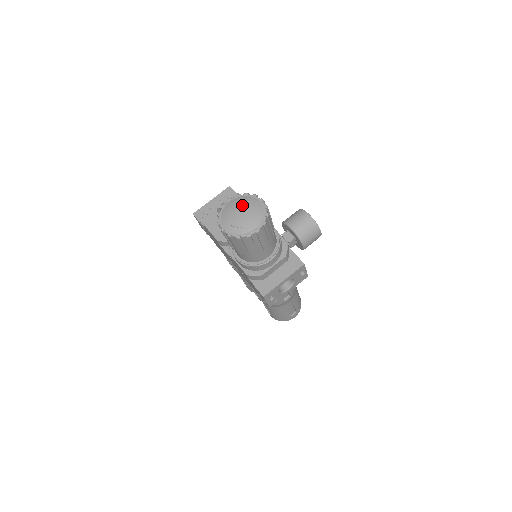
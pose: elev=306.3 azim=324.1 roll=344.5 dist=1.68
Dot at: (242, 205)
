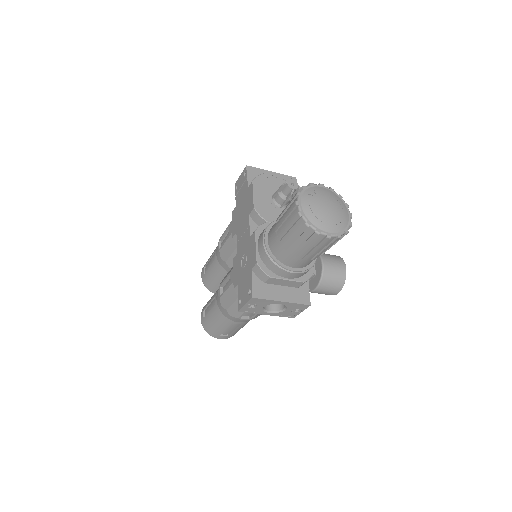
Dot at: (333, 201)
